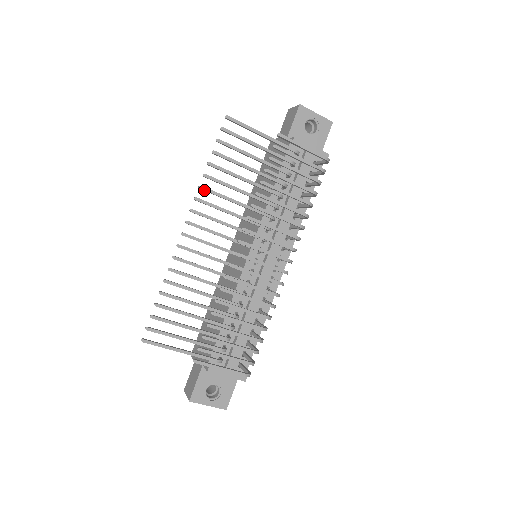
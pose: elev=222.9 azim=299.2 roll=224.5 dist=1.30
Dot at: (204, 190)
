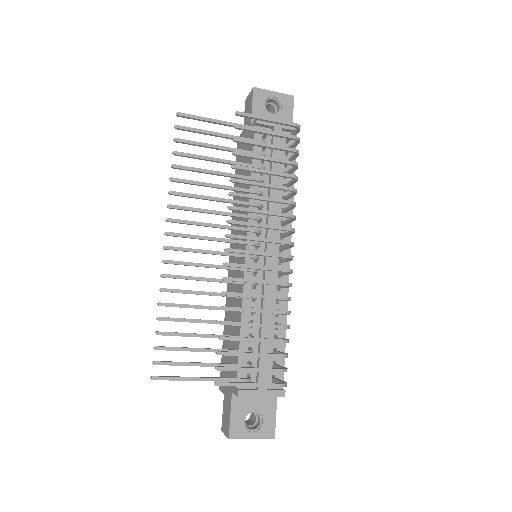
Dot at: (175, 195)
